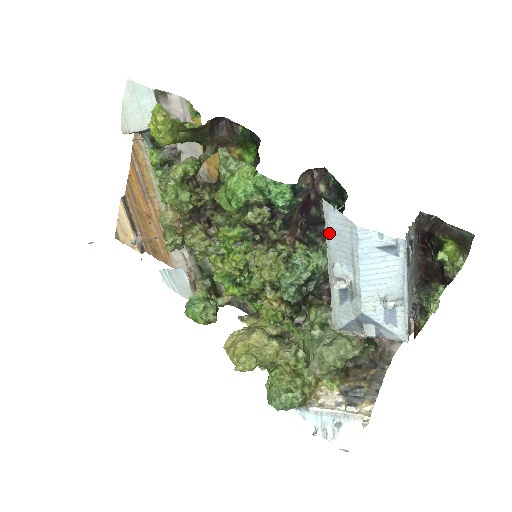
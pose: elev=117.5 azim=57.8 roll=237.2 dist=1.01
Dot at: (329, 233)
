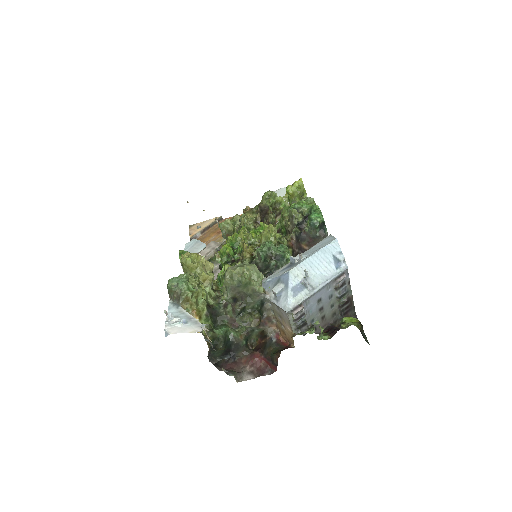
Dot at: (316, 245)
